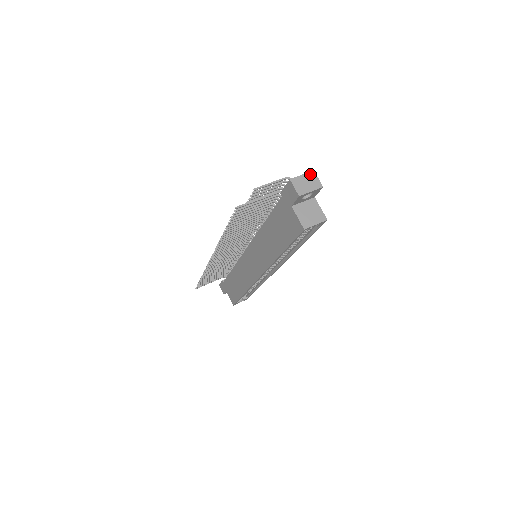
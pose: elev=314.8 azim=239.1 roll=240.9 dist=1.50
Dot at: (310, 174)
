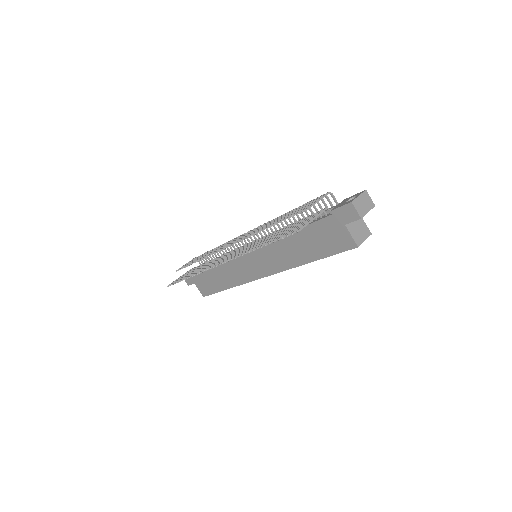
Dot at: (364, 194)
